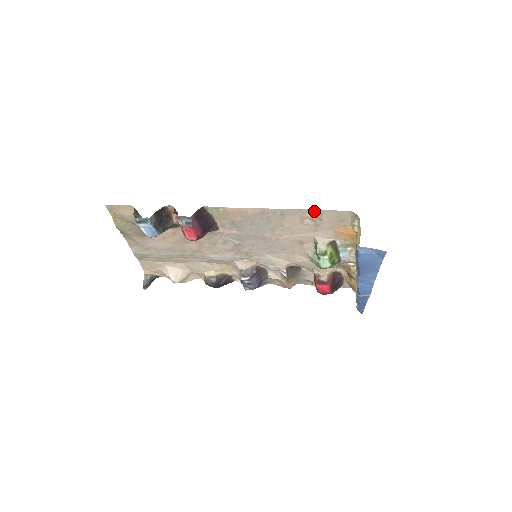
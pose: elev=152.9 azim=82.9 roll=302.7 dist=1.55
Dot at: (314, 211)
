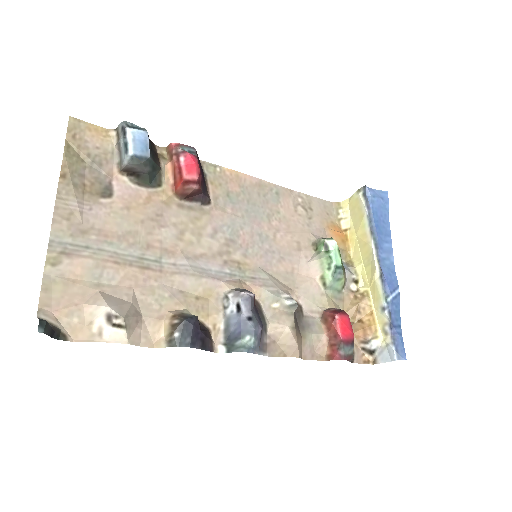
Dot at: (304, 196)
